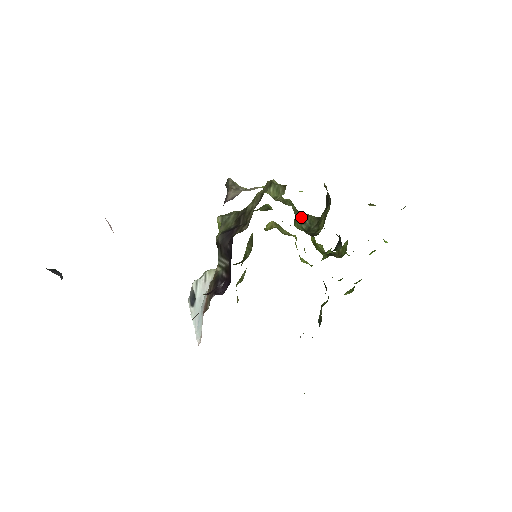
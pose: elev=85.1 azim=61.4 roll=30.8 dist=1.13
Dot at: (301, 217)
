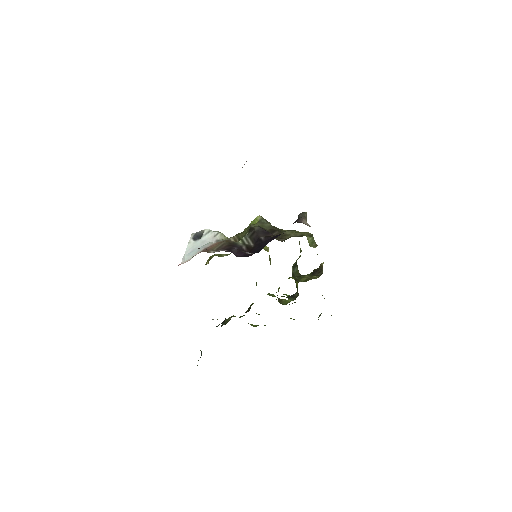
Dot at: (295, 264)
